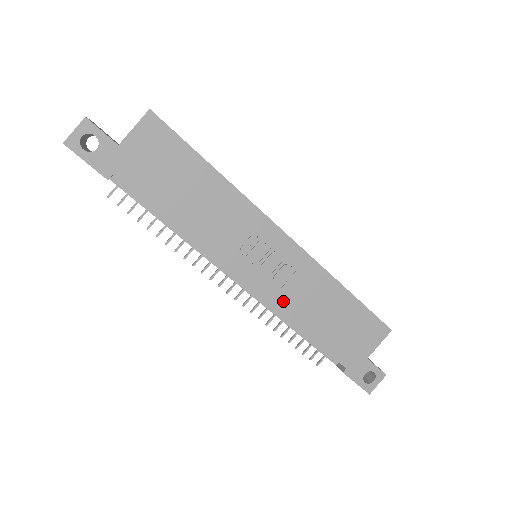
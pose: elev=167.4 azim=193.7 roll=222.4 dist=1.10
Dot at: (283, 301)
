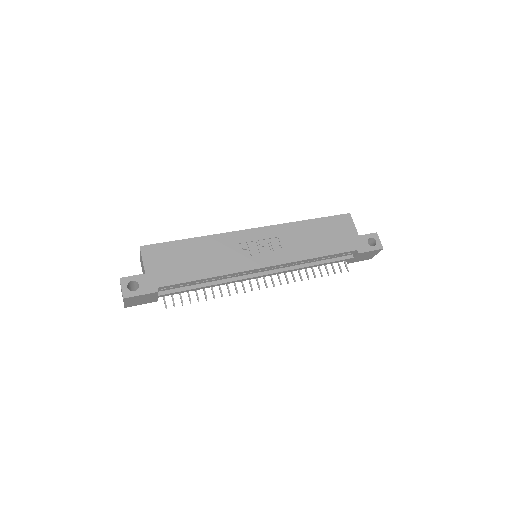
Dot at: (291, 255)
